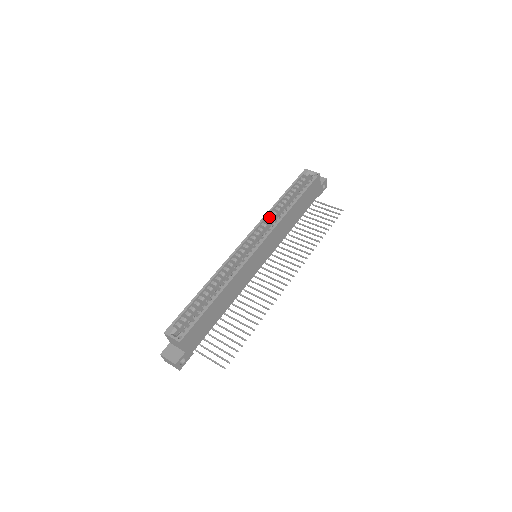
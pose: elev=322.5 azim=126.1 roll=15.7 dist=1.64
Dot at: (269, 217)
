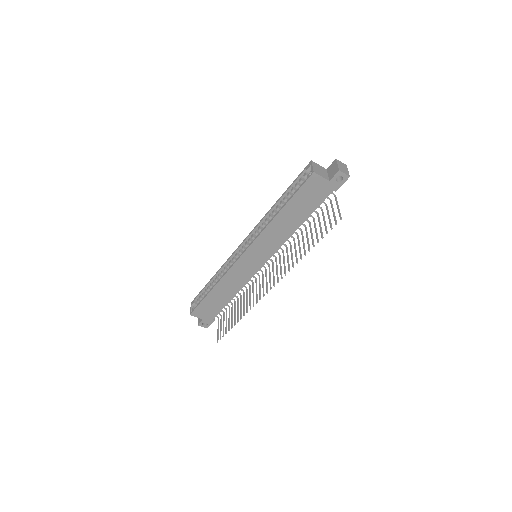
Dot at: (265, 220)
